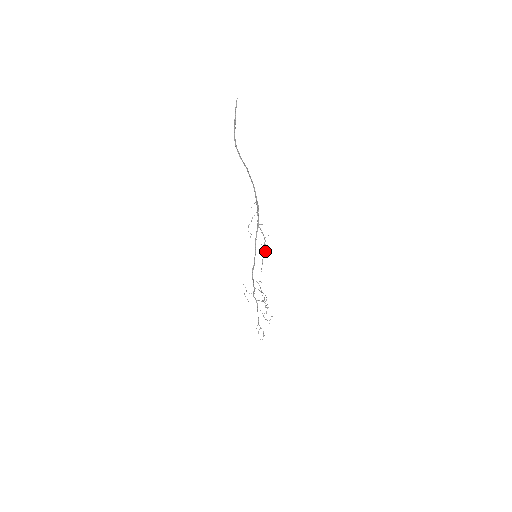
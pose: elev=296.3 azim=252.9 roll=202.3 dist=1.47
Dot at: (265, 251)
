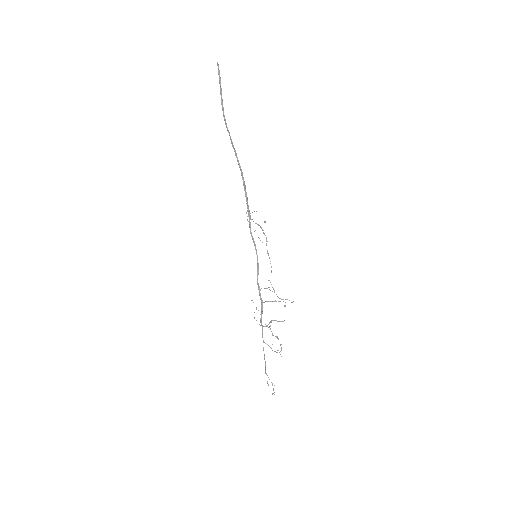
Dot at: (267, 241)
